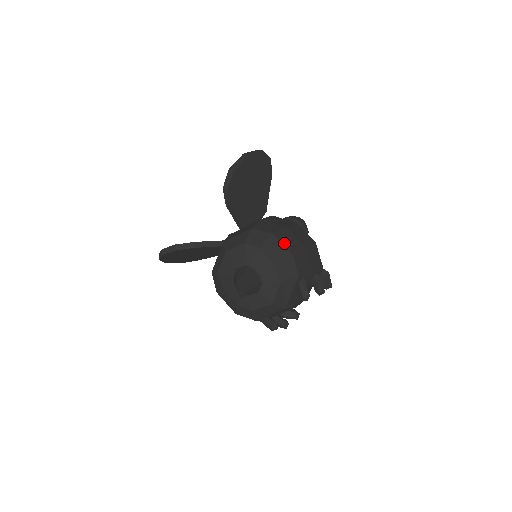
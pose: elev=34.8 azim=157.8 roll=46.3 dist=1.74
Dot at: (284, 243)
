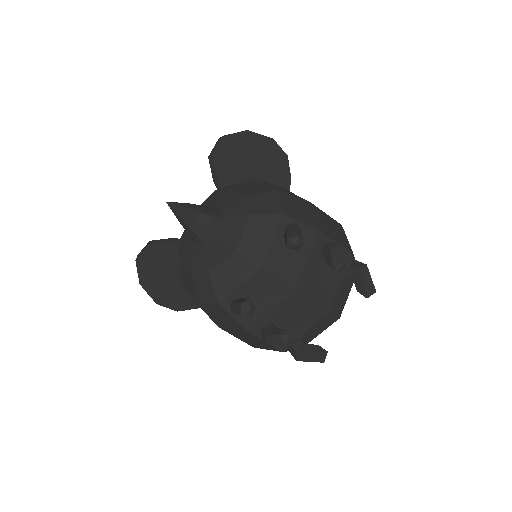
Dot at: (270, 185)
